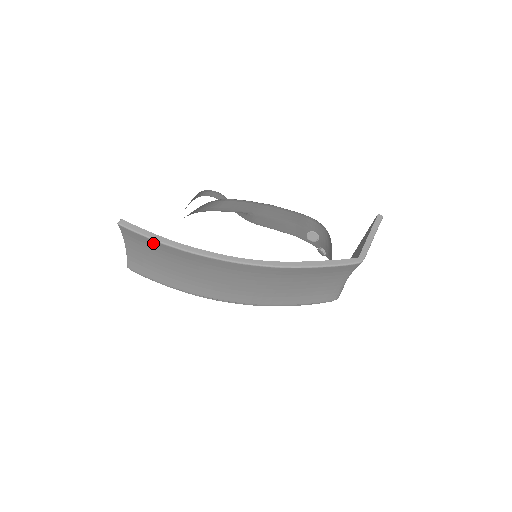
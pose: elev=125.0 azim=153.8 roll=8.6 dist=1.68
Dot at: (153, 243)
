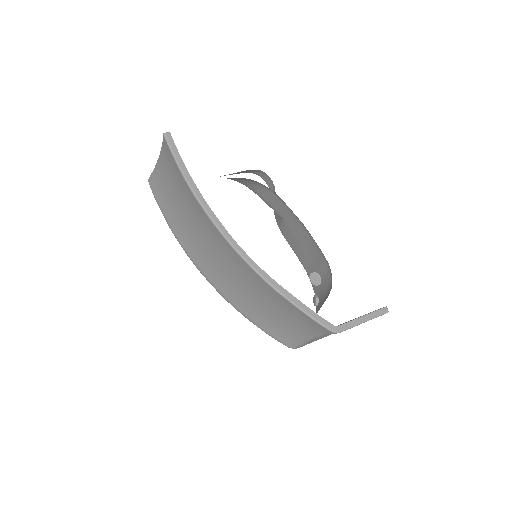
Dot at: (178, 172)
